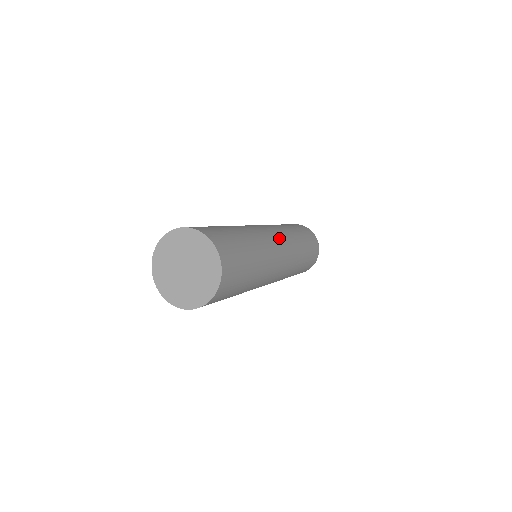
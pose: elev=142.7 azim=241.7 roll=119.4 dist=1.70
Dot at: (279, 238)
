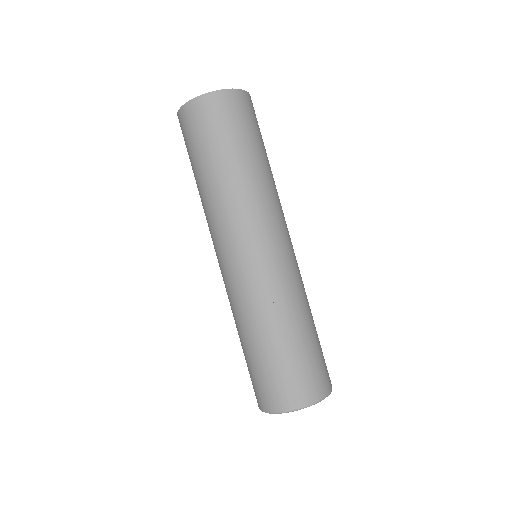
Dot at: (292, 246)
